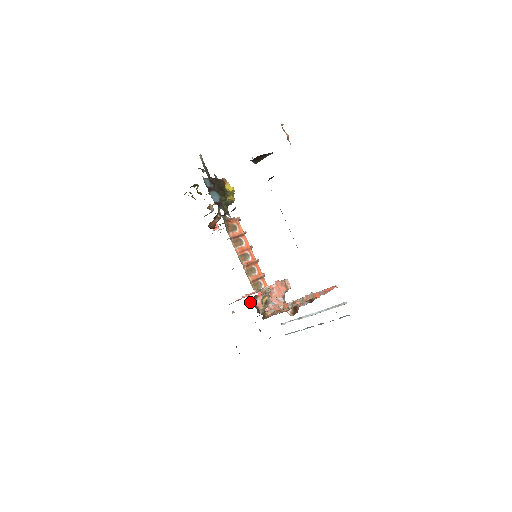
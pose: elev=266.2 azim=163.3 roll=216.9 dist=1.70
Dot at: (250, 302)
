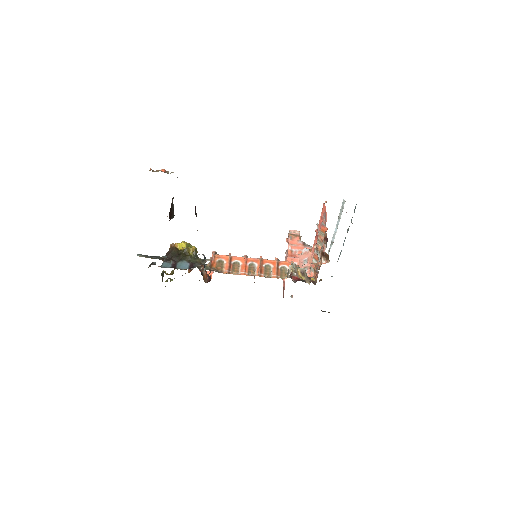
Dot at: occluded
